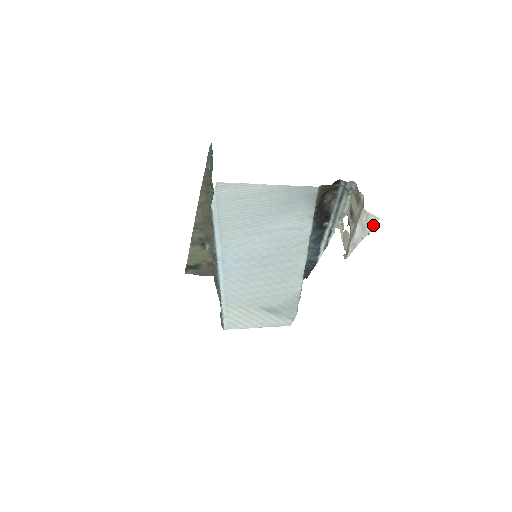
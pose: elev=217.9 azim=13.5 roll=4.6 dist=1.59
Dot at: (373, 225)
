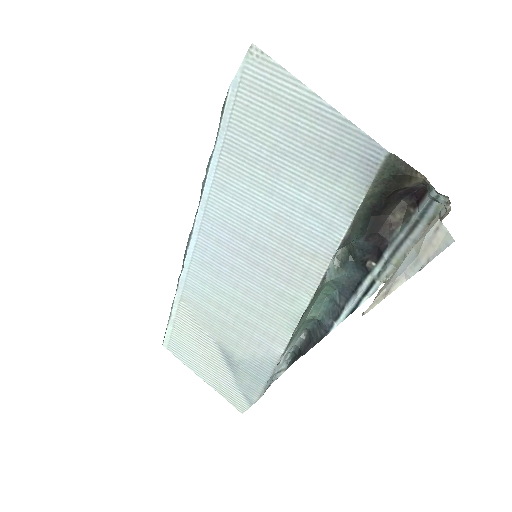
Dot at: (437, 253)
